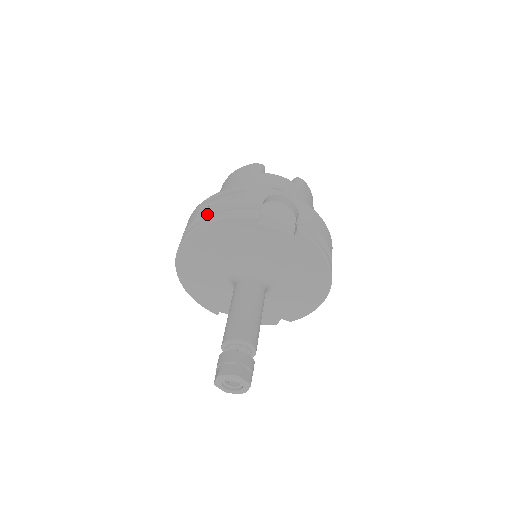
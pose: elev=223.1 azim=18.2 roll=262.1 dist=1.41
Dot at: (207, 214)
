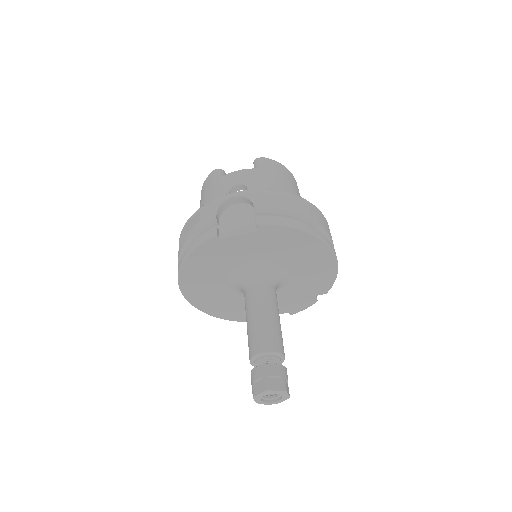
Dot at: (182, 253)
